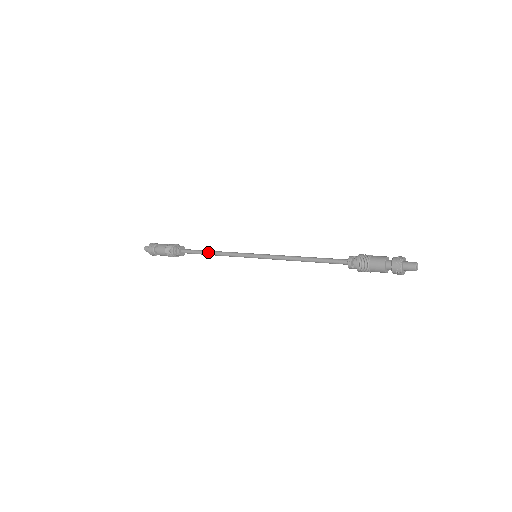
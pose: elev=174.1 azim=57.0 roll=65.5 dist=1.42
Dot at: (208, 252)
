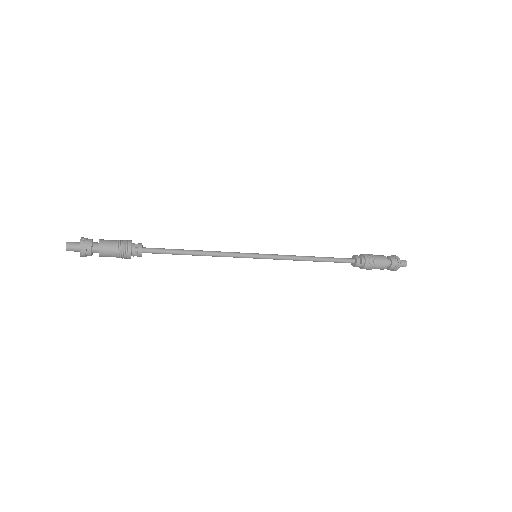
Dot at: (190, 251)
